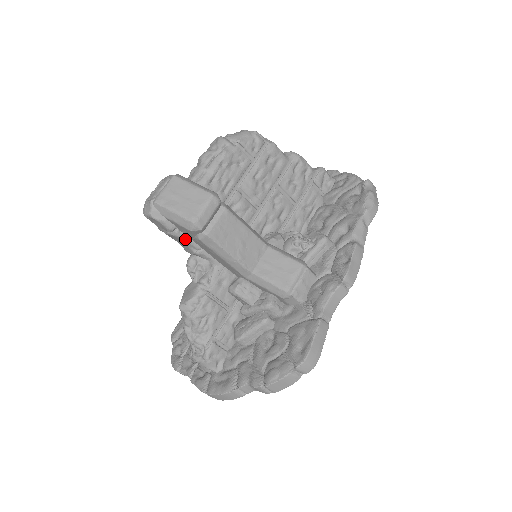
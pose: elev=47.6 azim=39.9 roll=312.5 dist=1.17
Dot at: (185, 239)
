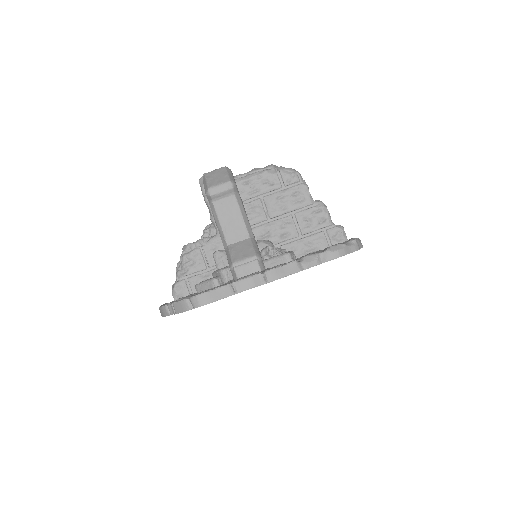
Dot at: (208, 205)
